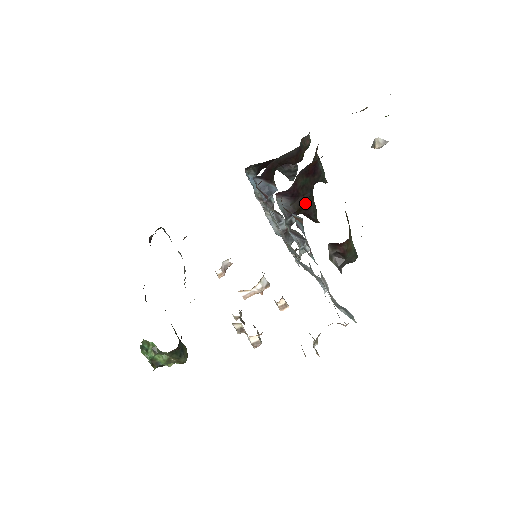
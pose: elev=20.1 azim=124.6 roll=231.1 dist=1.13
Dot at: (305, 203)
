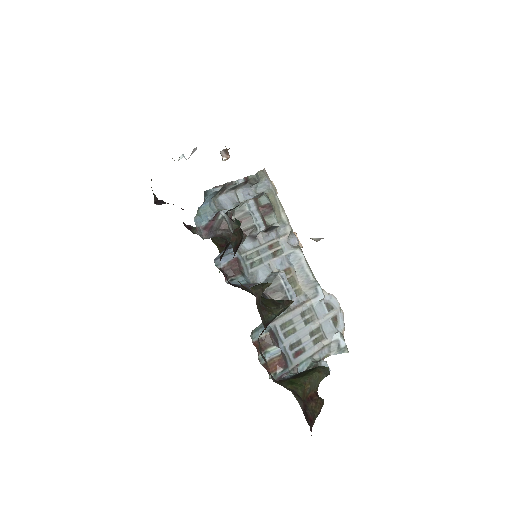
Dot at: occluded
